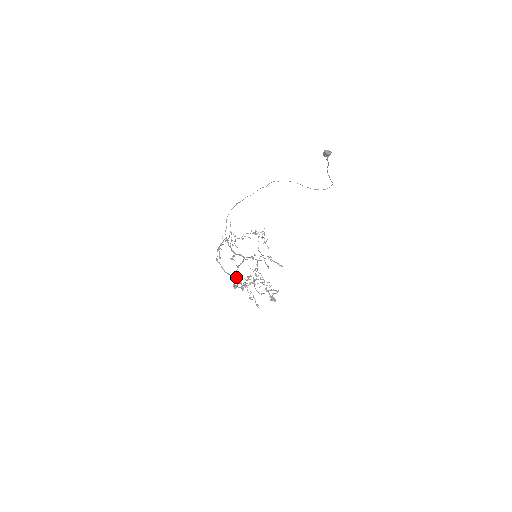
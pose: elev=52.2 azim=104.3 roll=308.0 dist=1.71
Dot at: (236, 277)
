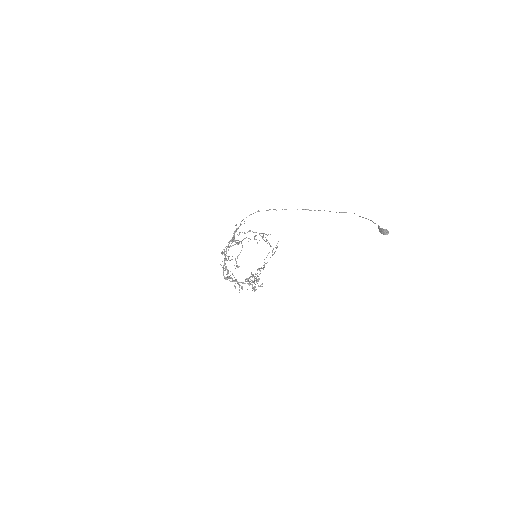
Dot at: (236, 279)
